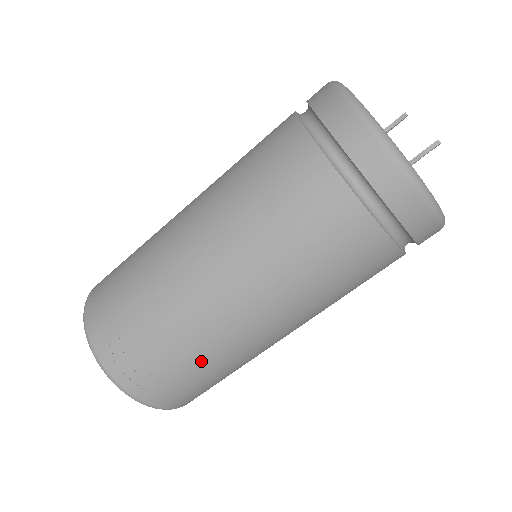
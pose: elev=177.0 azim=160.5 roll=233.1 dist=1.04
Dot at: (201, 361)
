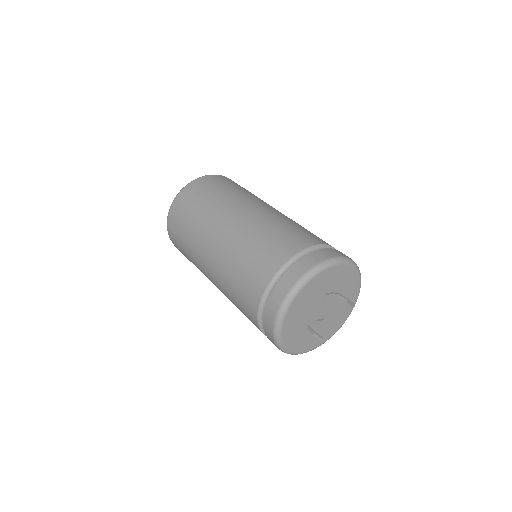
Dot at: occluded
